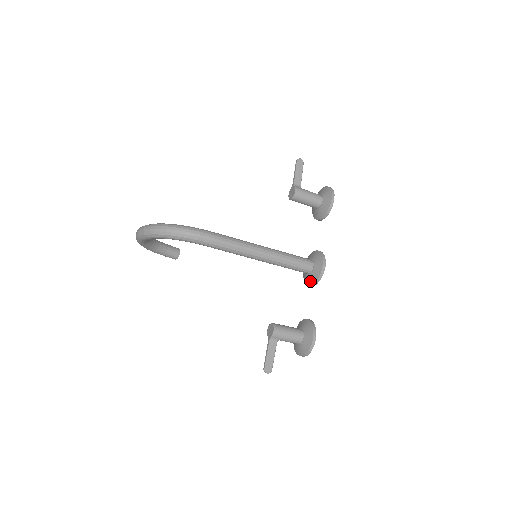
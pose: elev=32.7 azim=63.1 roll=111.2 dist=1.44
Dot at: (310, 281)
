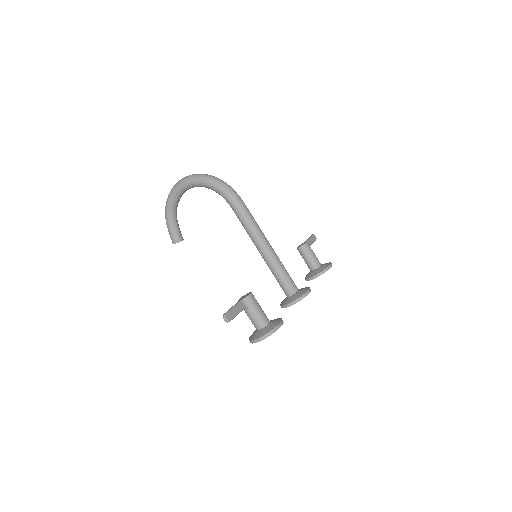
Dot at: (289, 300)
